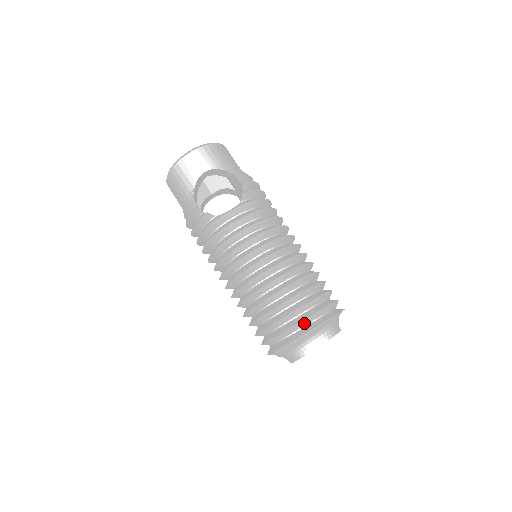
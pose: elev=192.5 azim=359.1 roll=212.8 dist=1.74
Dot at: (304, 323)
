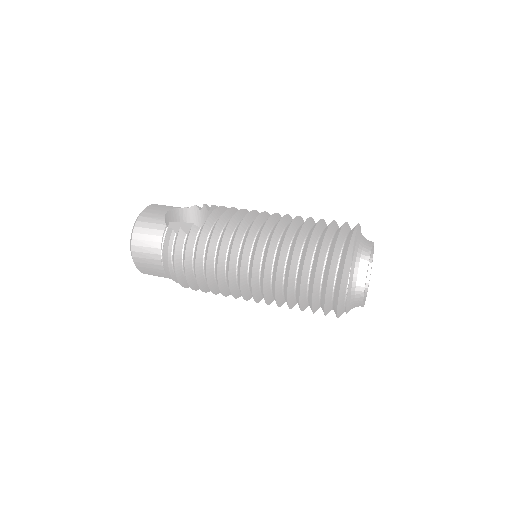
Dot at: (343, 234)
